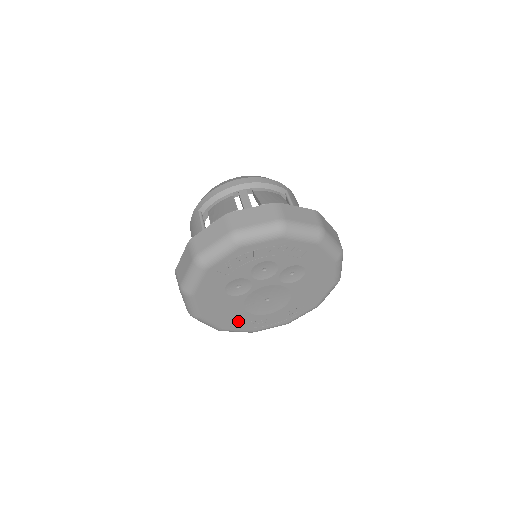
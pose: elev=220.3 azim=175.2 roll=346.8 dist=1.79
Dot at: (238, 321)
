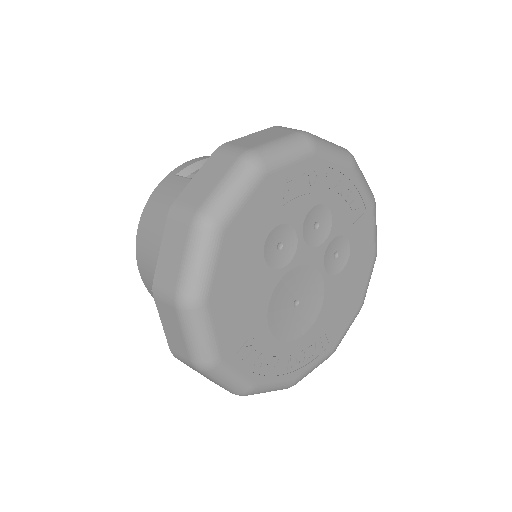
Dot at: (246, 344)
